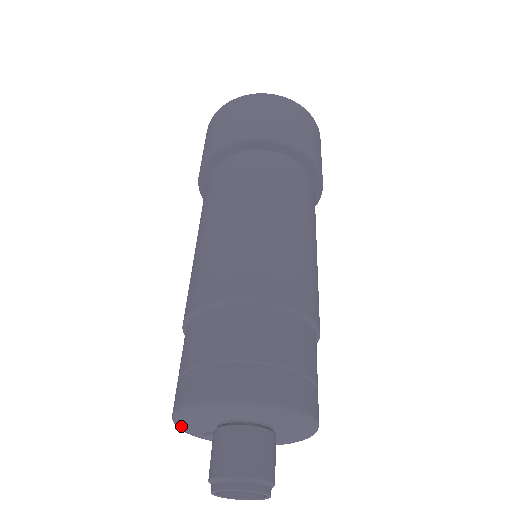
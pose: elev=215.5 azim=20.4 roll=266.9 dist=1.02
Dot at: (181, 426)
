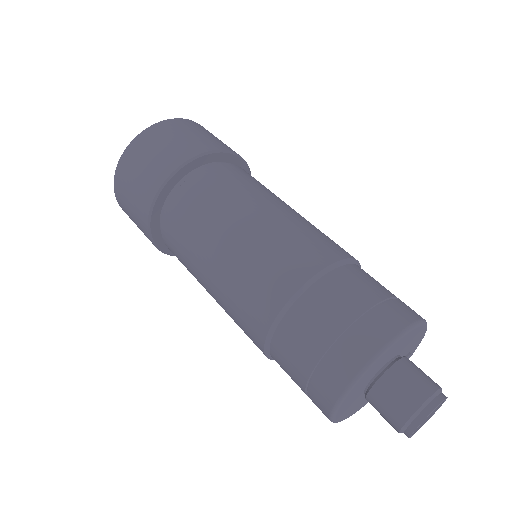
Dot at: (356, 411)
